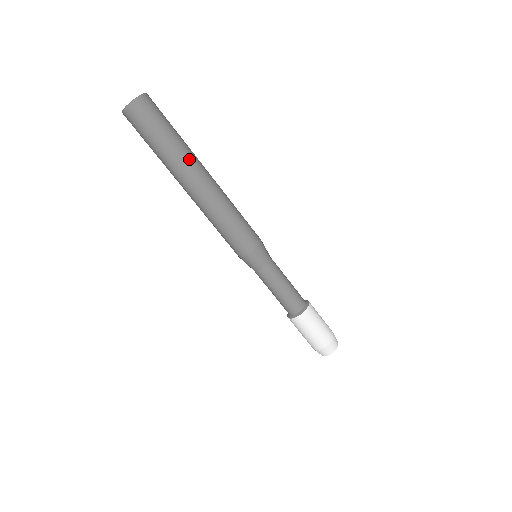
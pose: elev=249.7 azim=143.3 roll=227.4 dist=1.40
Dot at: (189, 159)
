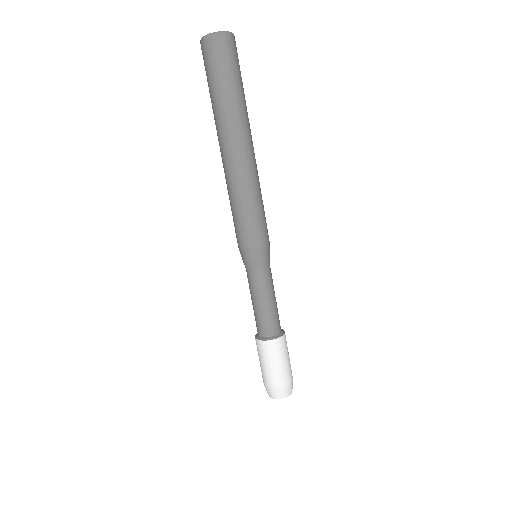
Dot at: occluded
